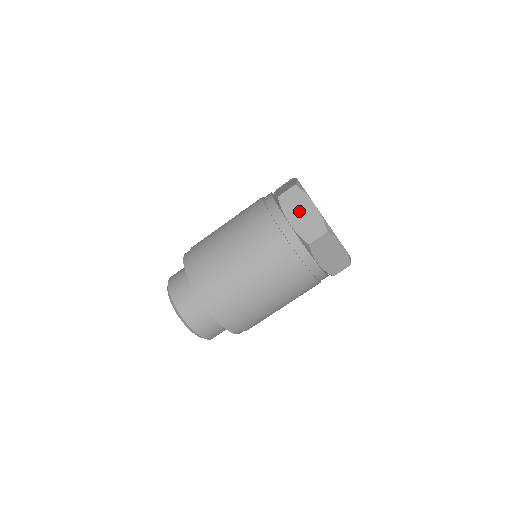
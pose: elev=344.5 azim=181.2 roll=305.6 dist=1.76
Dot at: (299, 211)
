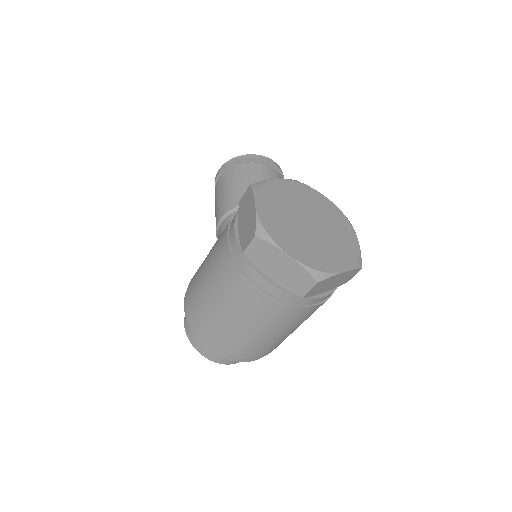
Dot at: (274, 265)
